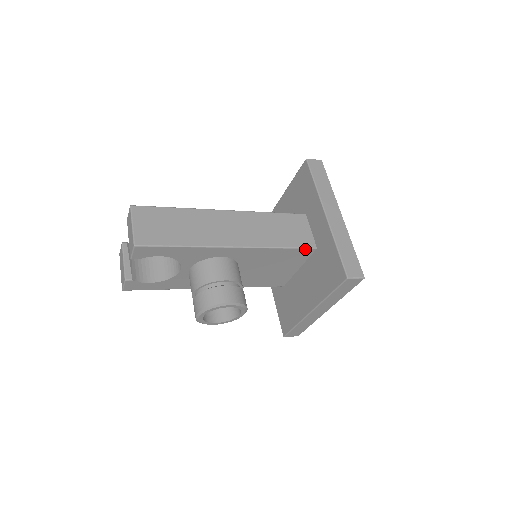
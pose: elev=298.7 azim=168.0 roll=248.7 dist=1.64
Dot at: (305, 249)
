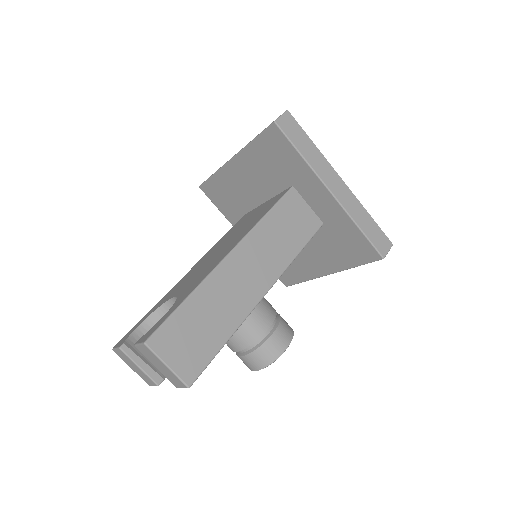
Dot at: (315, 233)
